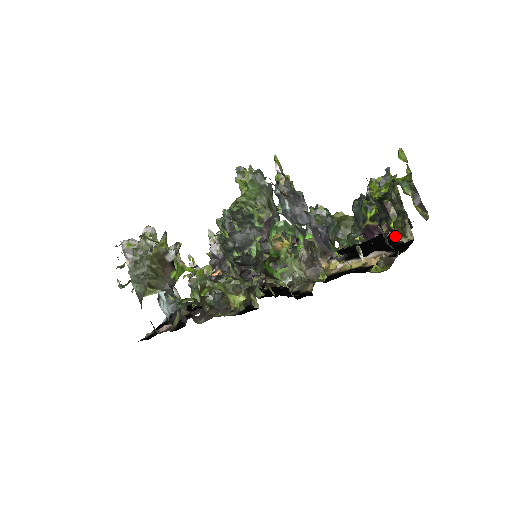
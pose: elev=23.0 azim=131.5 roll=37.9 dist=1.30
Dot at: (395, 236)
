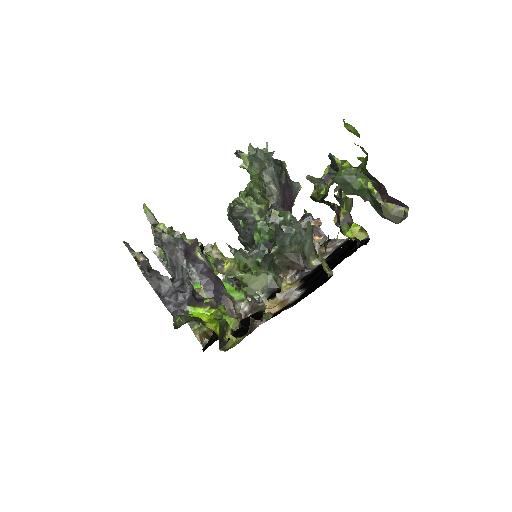
Dot at: occluded
